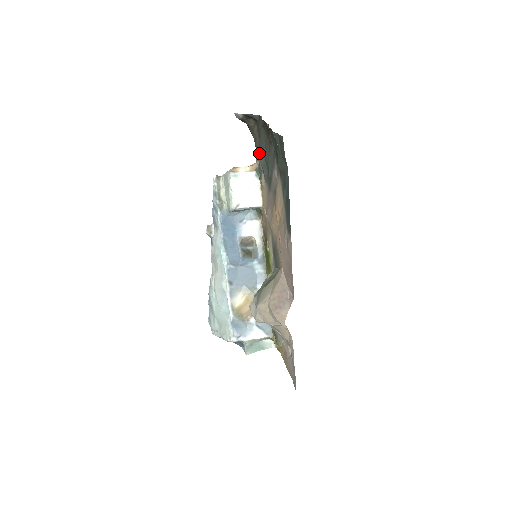
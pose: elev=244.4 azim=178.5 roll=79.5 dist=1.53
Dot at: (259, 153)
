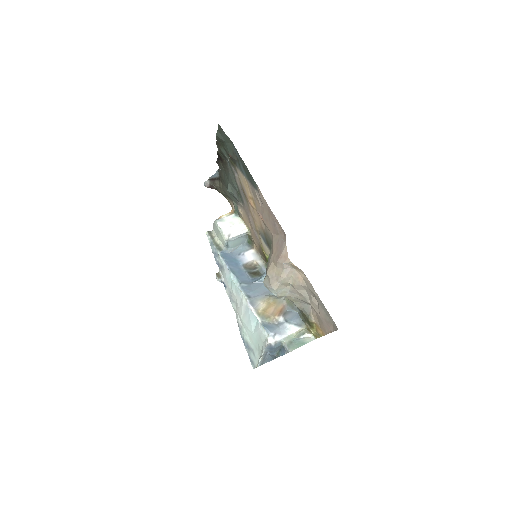
Dot at: occluded
